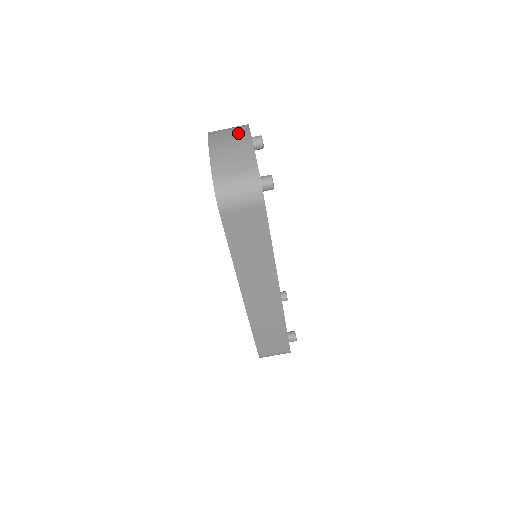
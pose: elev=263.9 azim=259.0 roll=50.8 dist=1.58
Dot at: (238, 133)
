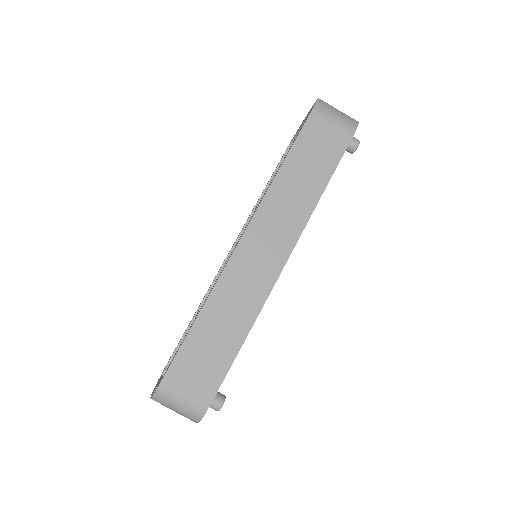
Dot at: occluded
